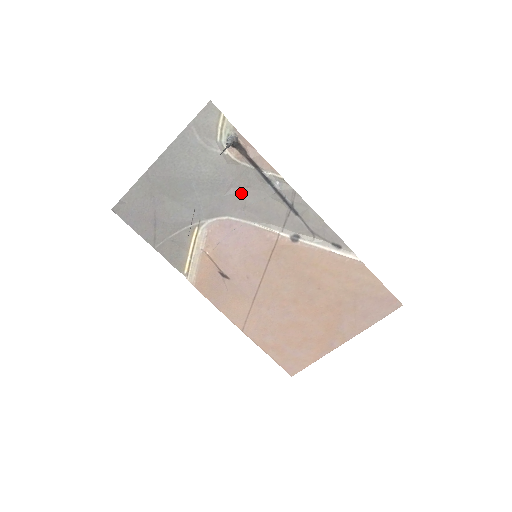
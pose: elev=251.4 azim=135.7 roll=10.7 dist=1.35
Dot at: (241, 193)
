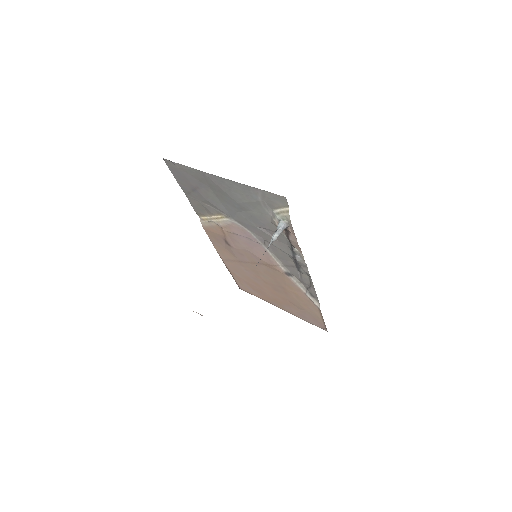
Dot at: (269, 236)
